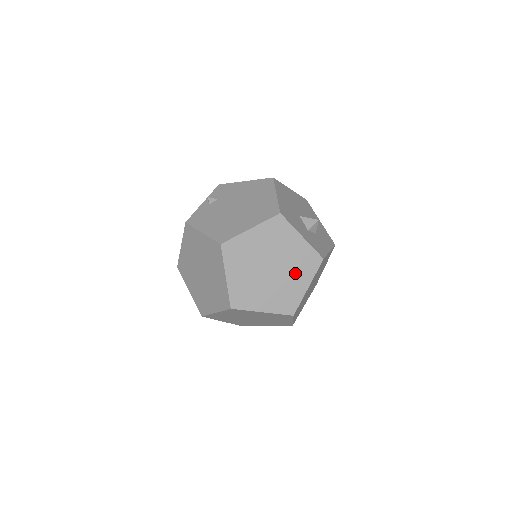
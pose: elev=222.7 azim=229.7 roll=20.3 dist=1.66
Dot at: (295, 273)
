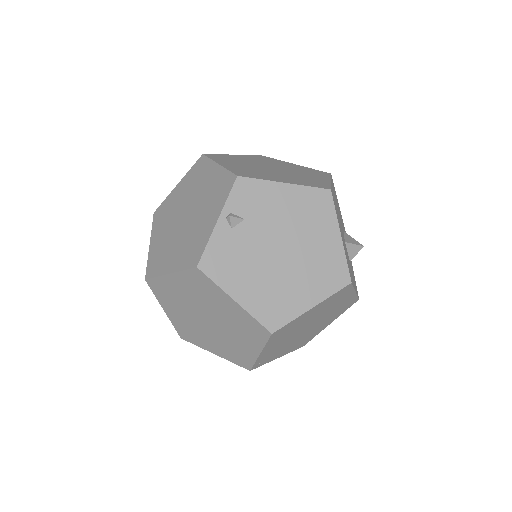
Dot at: (327, 320)
